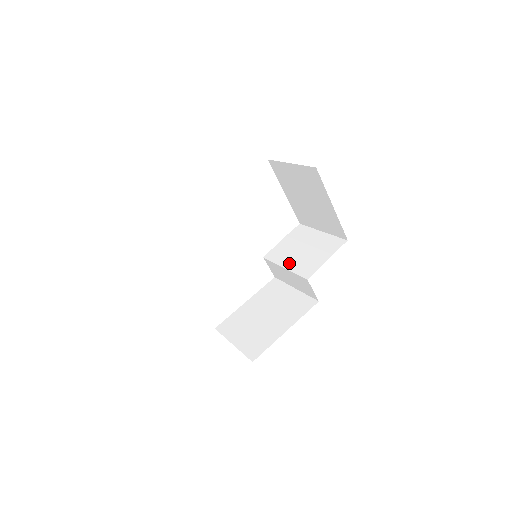
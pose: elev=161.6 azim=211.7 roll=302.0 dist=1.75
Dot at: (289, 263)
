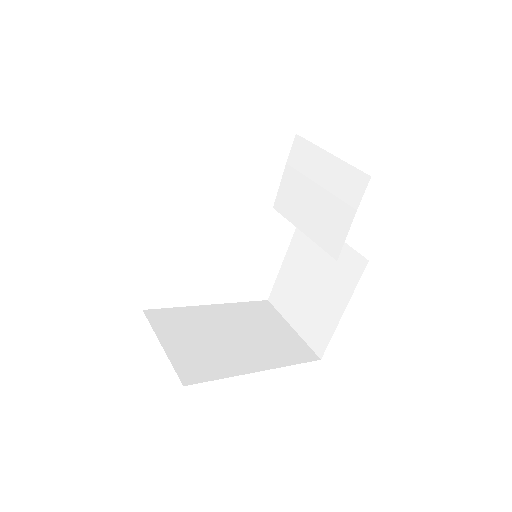
Dot at: (306, 224)
